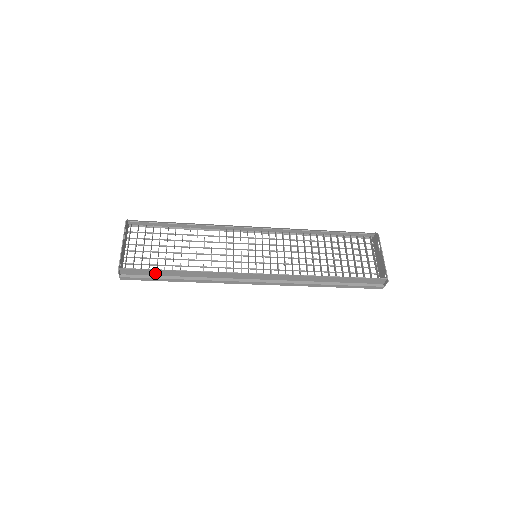
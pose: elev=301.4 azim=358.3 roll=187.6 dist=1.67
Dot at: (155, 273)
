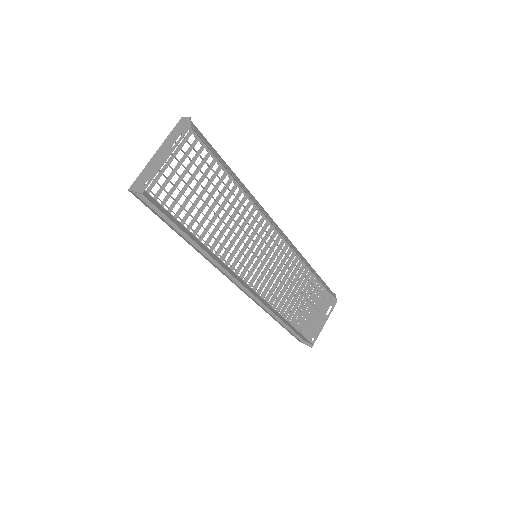
Dot at: (171, 217)
